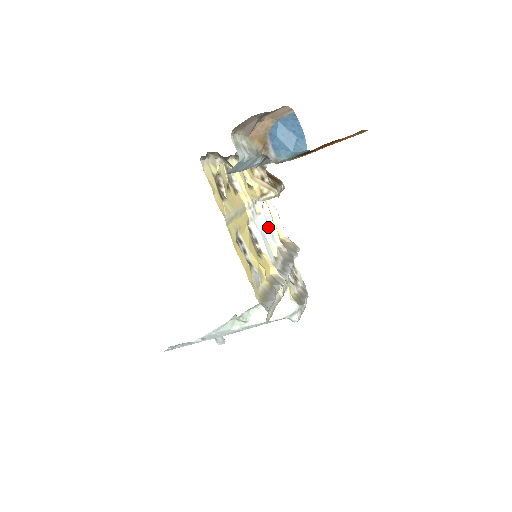
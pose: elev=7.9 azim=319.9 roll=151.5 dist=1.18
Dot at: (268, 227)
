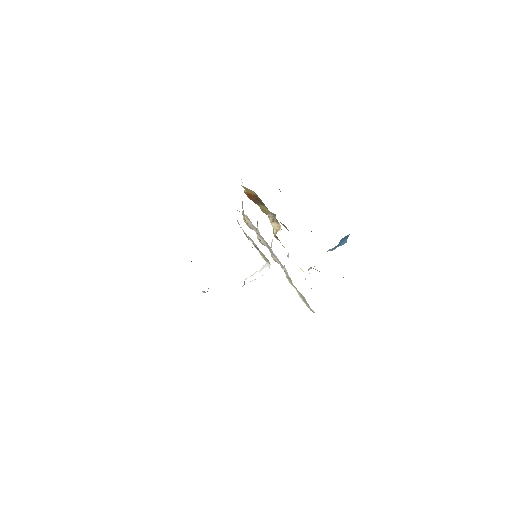
Dot at: occluded
